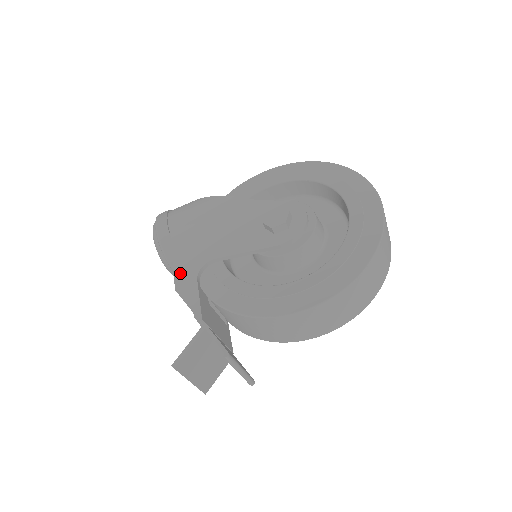
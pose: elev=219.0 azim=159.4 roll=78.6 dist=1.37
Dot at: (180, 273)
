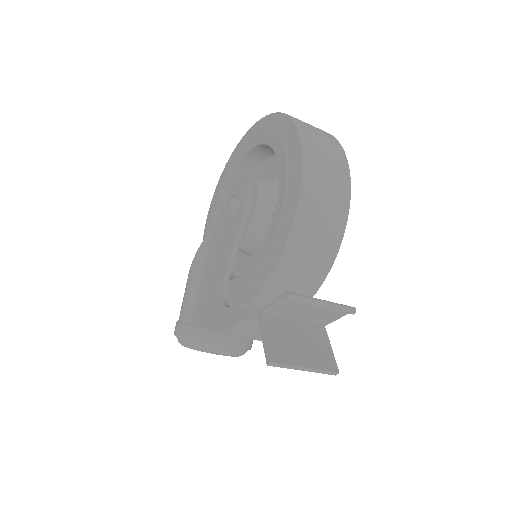
Dot at: (214, 324)
